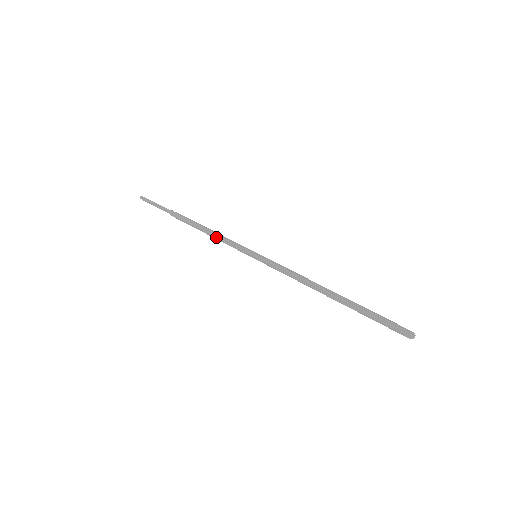
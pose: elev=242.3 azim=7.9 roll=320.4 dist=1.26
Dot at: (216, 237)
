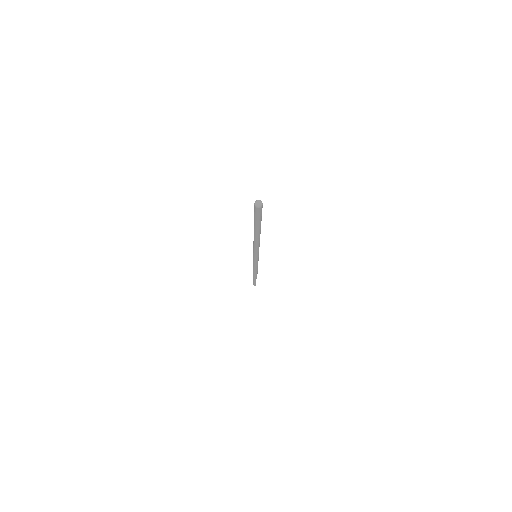
Dot at: (253, 268)
